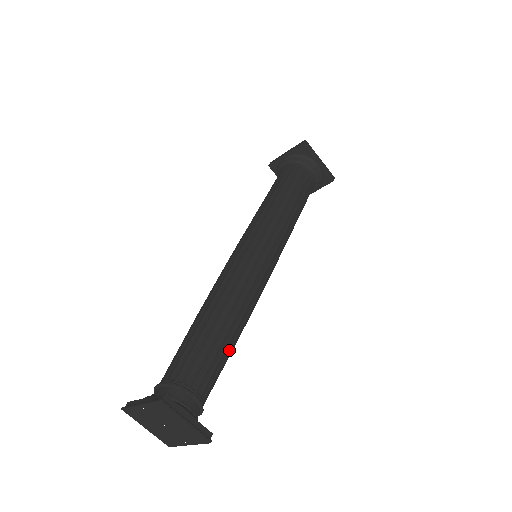
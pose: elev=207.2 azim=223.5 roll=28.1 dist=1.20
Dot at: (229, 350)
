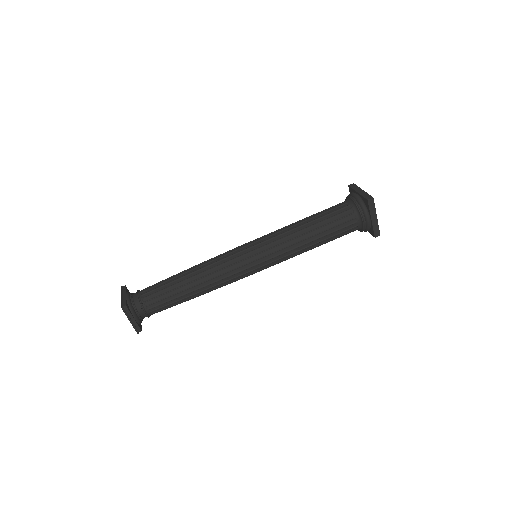
Dot at: (183, 301)
